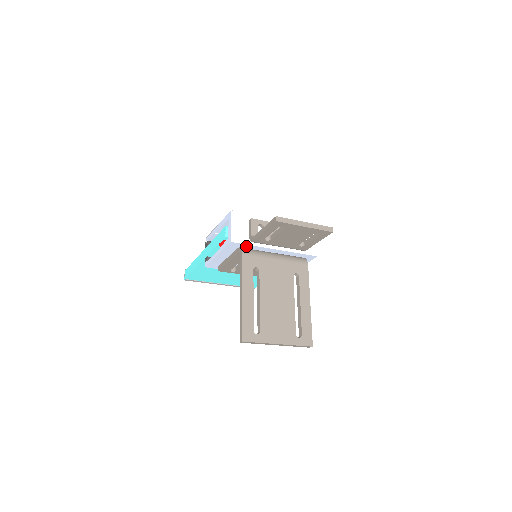
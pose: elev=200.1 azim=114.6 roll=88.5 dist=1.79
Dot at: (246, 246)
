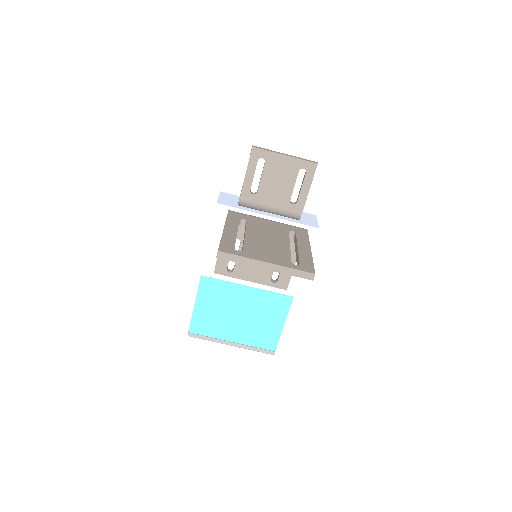
Dot at: occluded
